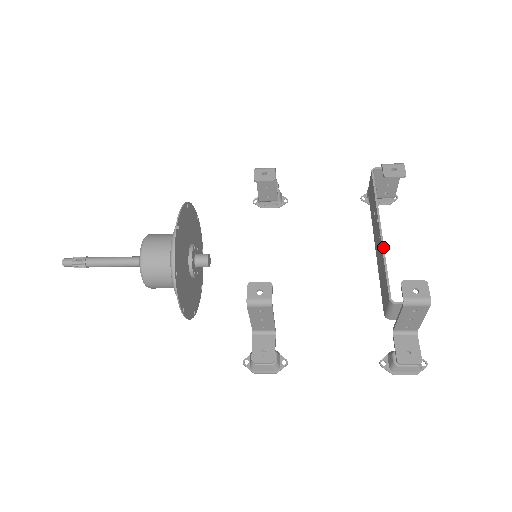
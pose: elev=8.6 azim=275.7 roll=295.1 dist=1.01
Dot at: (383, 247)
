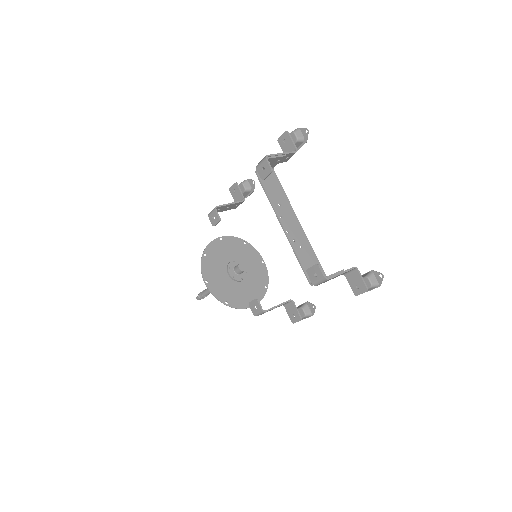
Dot at: (290, 243)
